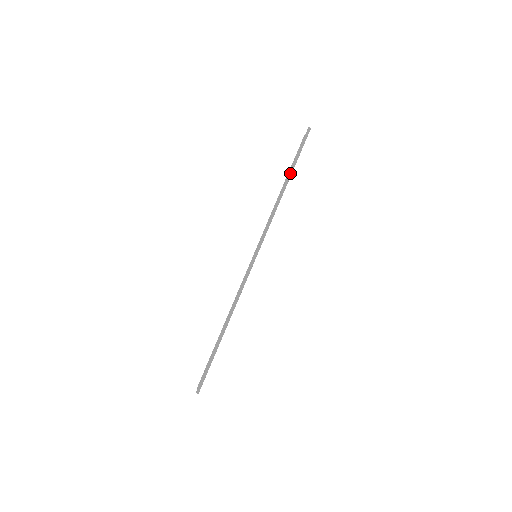
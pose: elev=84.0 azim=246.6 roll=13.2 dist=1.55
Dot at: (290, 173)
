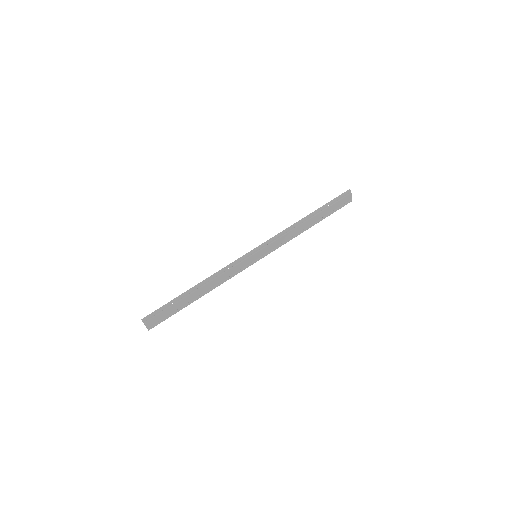
Dot at: (316, 211)
